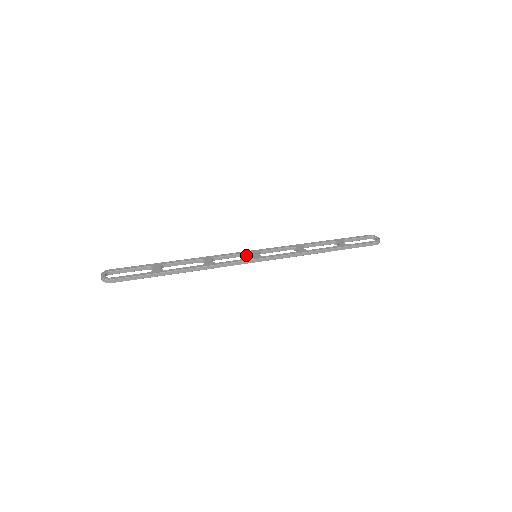
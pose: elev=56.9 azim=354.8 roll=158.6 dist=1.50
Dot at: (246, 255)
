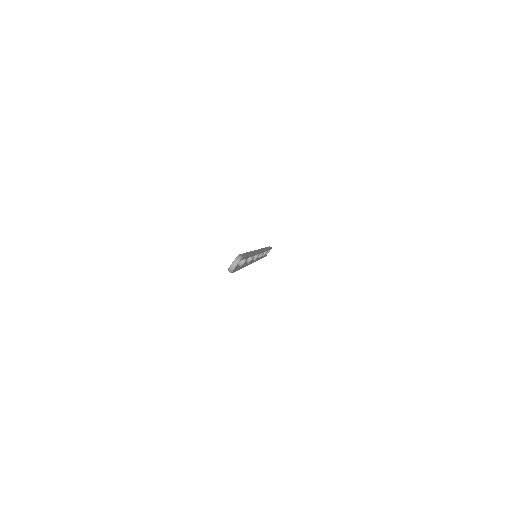
Dot at: (253, 260)
